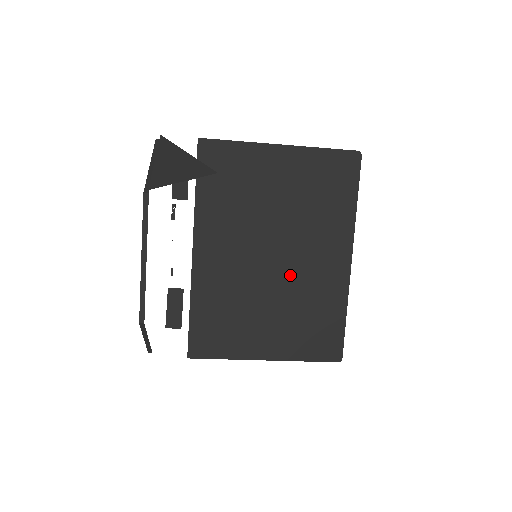
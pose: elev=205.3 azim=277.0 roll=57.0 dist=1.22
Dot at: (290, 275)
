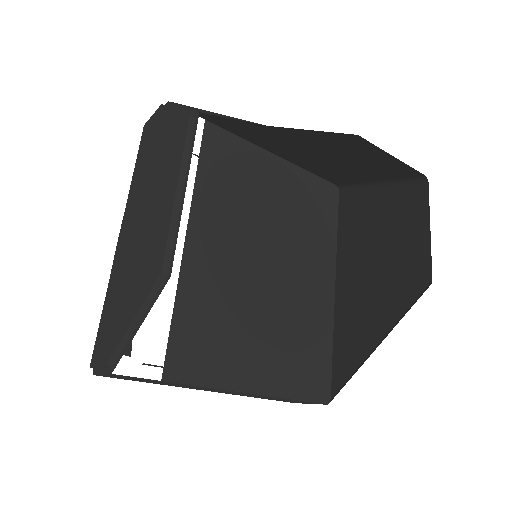
Dot at: (283, 289)
